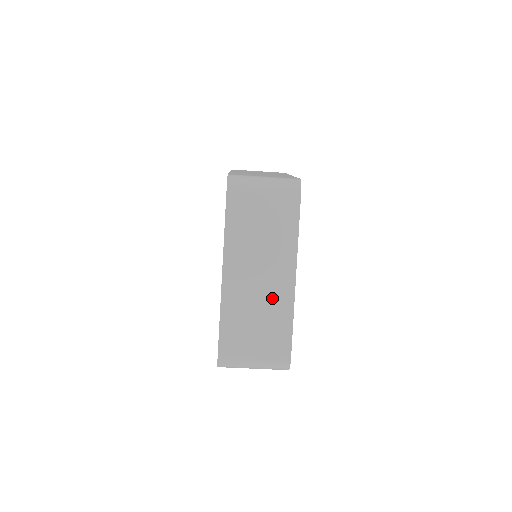
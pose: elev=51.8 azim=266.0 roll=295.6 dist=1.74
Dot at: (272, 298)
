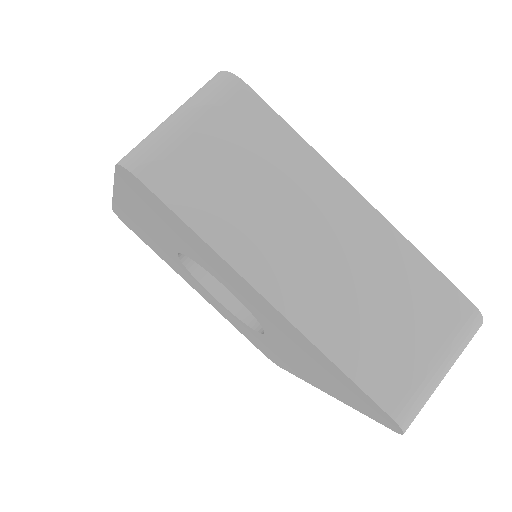
Dot at: (366, 257)
